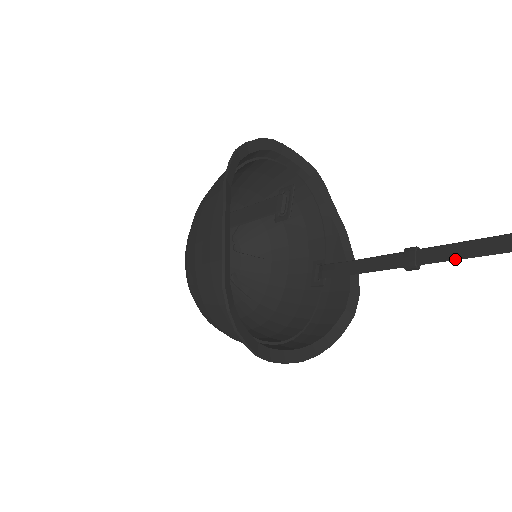
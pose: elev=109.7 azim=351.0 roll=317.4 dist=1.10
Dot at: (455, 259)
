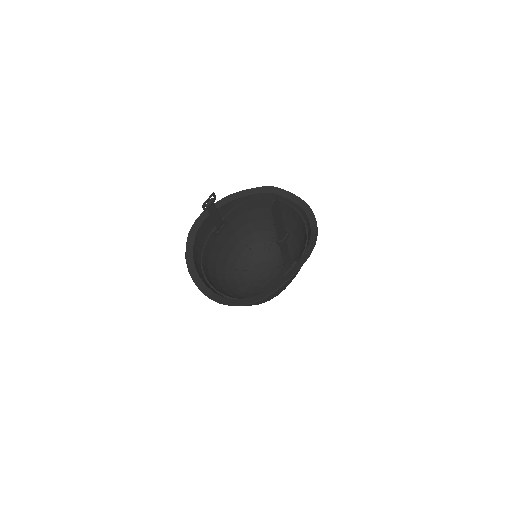
Dot at: (275, 226)
